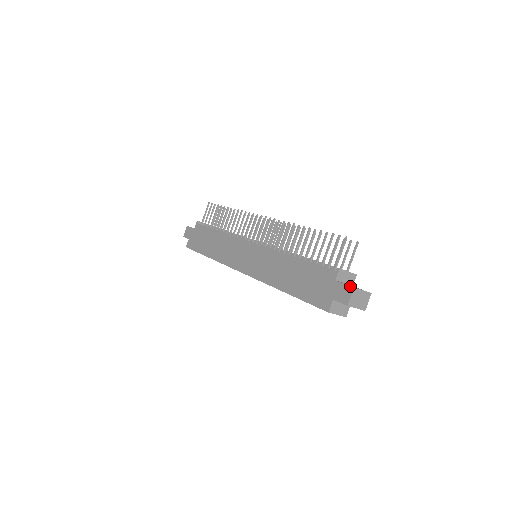
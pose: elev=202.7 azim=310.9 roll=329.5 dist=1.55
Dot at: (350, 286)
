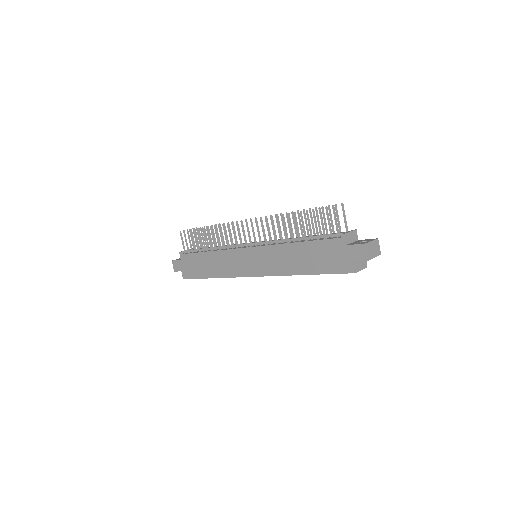
Dot at: (361, 244)
